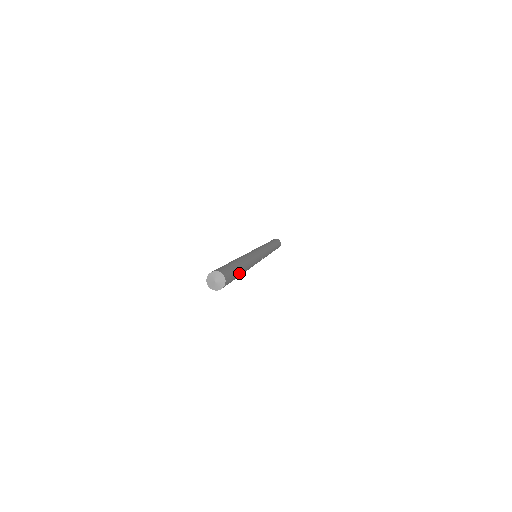
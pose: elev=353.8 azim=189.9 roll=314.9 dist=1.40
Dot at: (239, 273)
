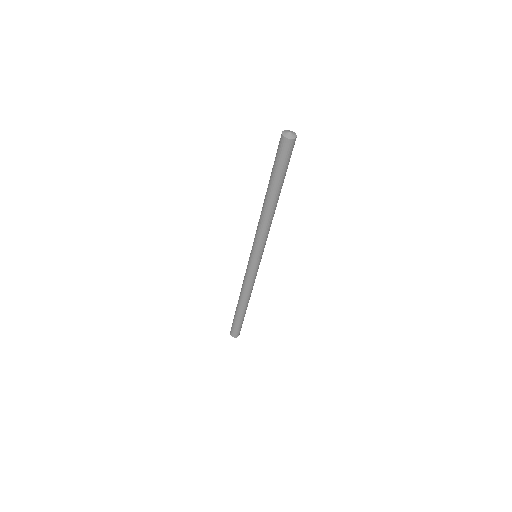
Dot at: occluded
